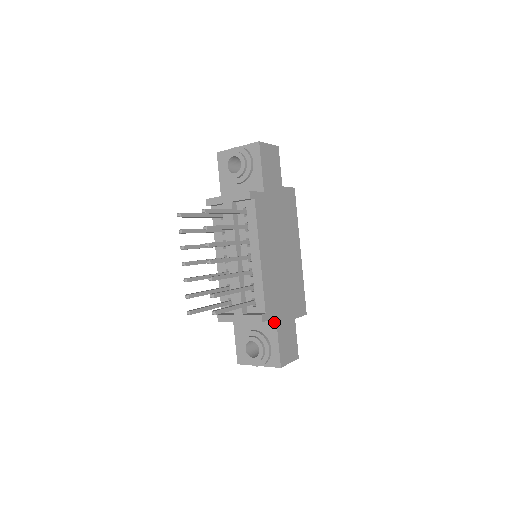
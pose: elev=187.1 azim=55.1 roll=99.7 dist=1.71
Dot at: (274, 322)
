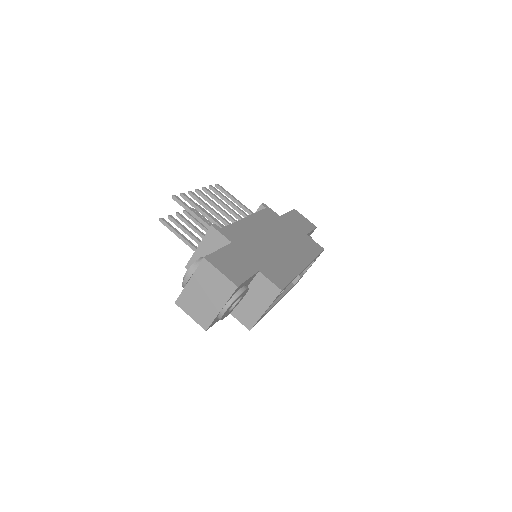
Dot at: occluded
